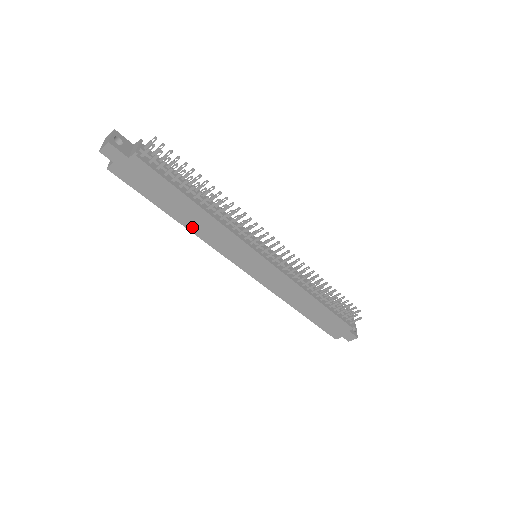
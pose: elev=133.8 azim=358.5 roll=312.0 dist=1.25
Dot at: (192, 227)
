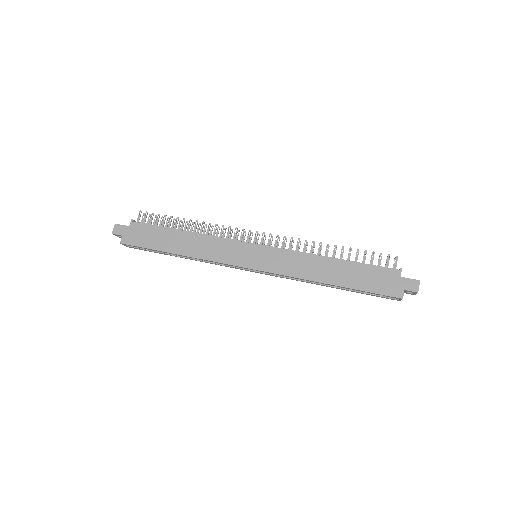
Dot at: (190, 253)
